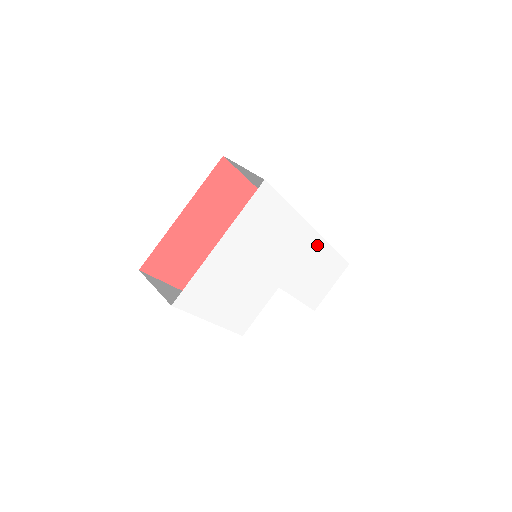
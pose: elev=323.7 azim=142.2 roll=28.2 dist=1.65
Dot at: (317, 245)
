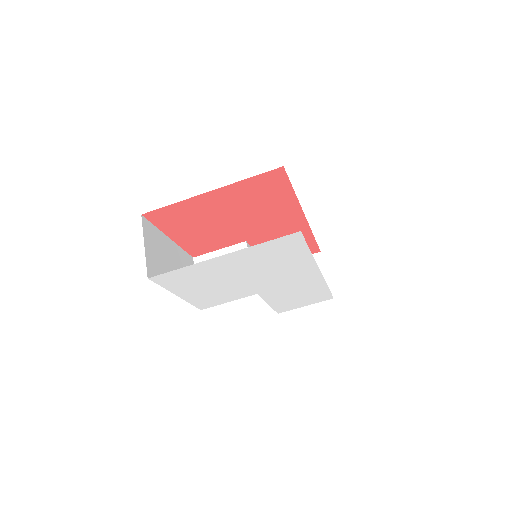
Dot at: (315, 281)
